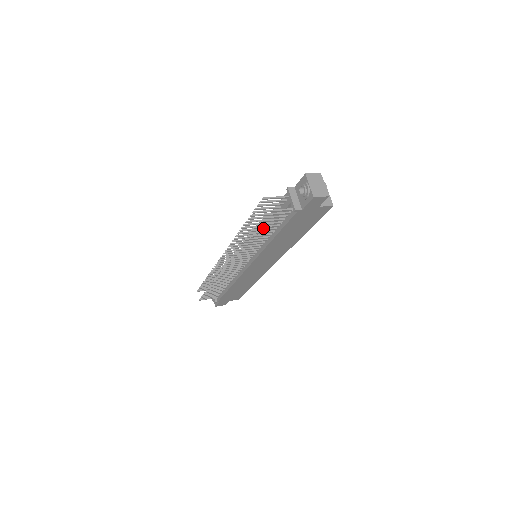
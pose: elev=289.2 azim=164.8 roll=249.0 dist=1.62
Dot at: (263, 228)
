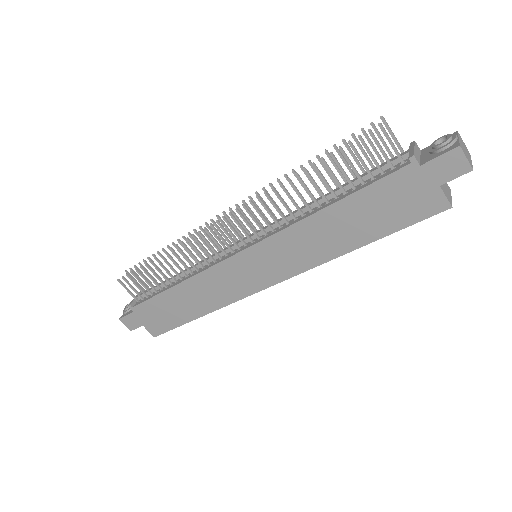
Dot at: occluded
